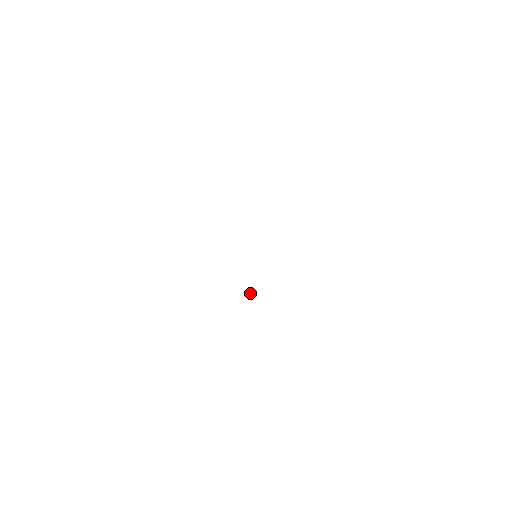
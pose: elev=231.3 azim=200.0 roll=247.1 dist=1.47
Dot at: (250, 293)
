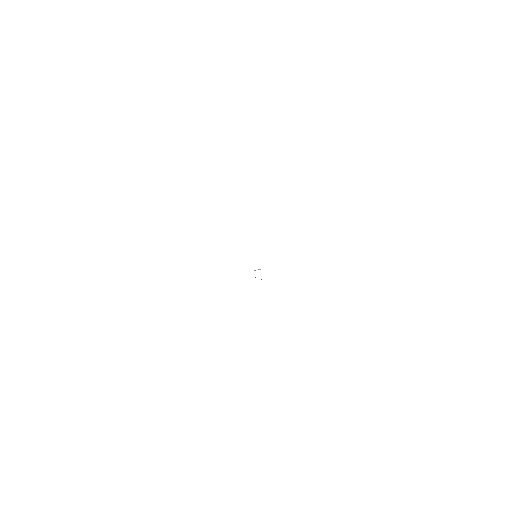
Dot at: occluded
